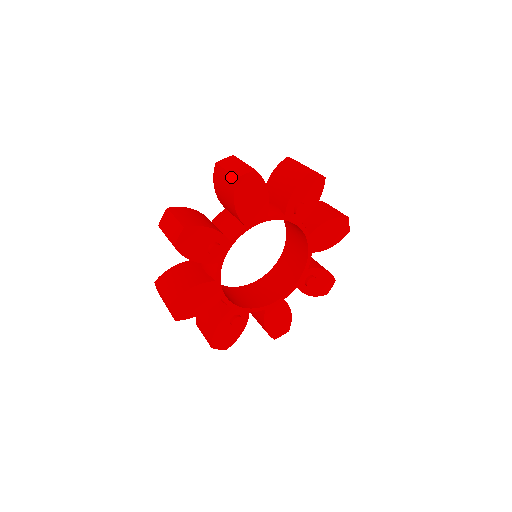
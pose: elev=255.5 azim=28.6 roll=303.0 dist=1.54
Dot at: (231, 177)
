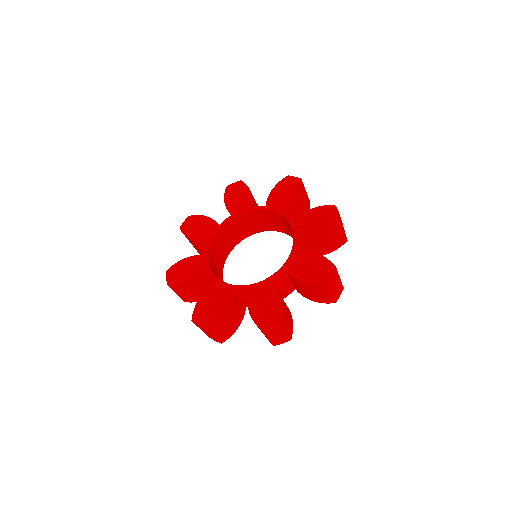
Dot at: occluded
